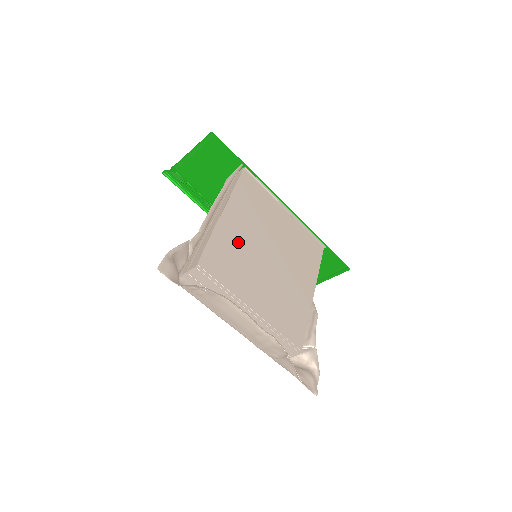
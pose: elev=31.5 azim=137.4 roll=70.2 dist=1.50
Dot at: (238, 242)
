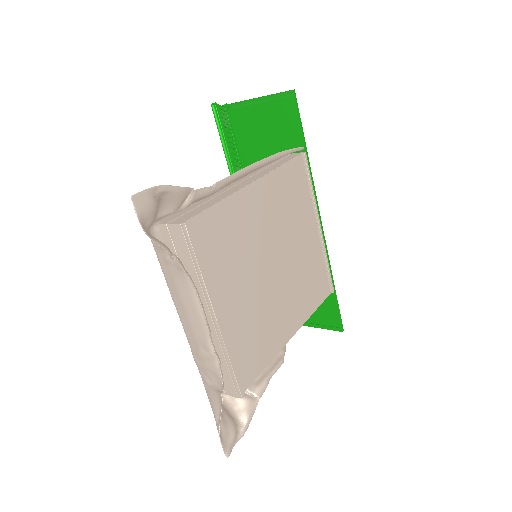
Dot at: (247, 228)
